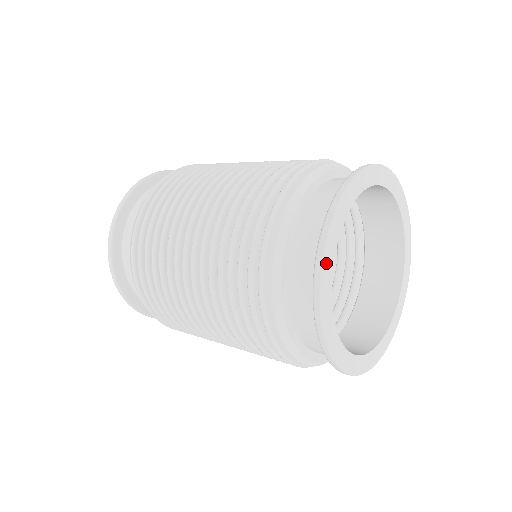
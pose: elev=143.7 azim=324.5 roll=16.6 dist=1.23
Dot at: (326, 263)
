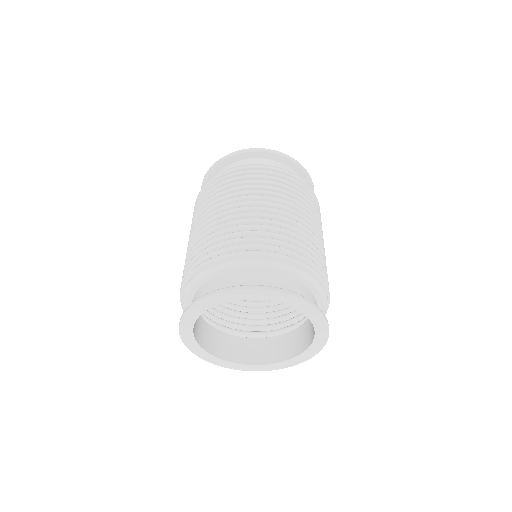
Dot at: (192, 312)
